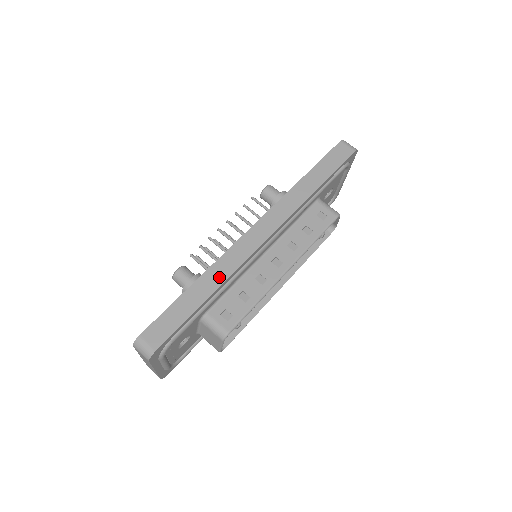
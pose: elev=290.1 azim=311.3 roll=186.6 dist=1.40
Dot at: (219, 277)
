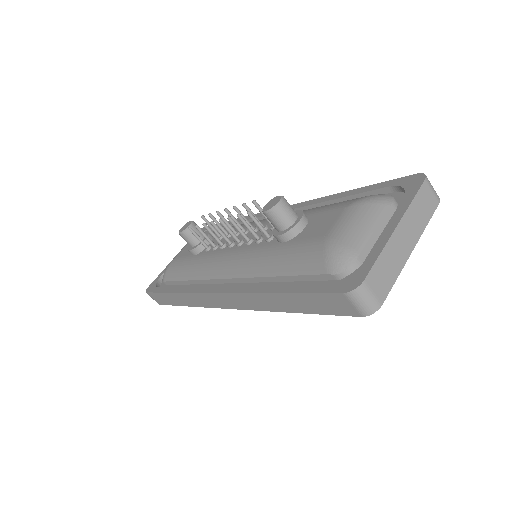
Dot at: (190, 302)
